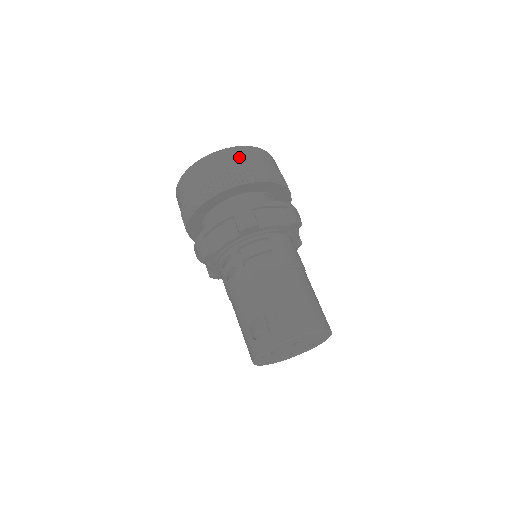
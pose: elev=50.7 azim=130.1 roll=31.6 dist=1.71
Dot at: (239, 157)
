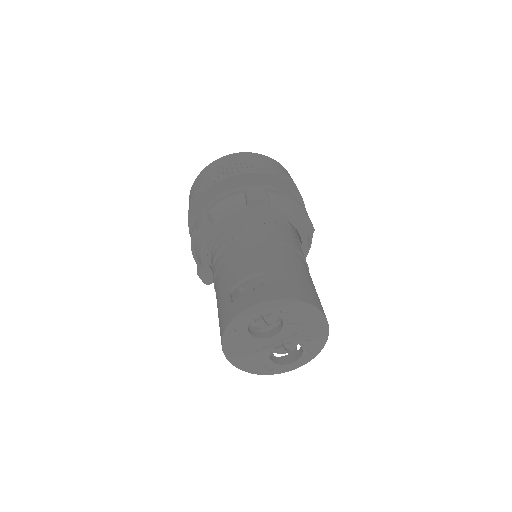
Dot at: (264, 160)
